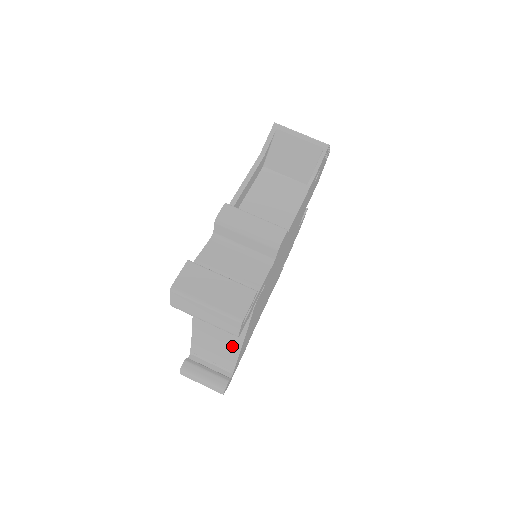
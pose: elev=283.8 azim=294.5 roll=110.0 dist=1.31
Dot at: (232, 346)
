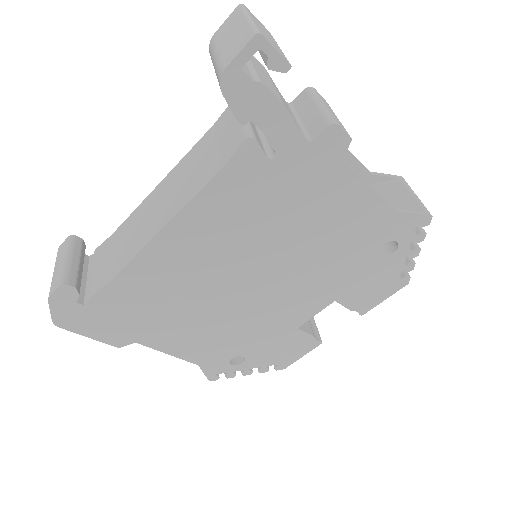
Dot at: (144, 238)
